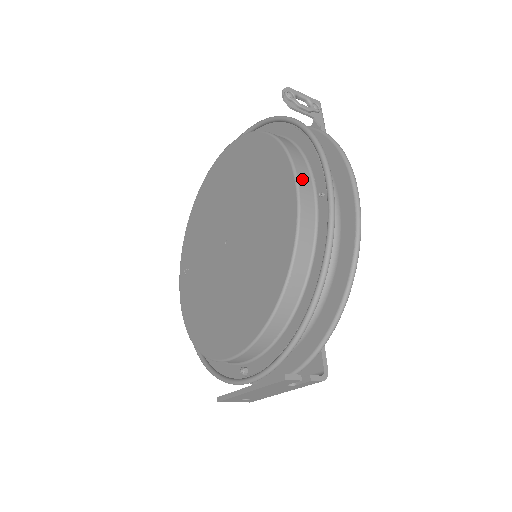
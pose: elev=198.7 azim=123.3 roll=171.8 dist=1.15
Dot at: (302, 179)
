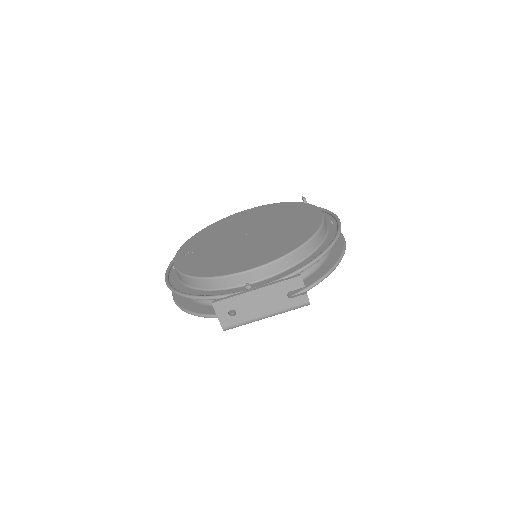
Dot at: occluded
